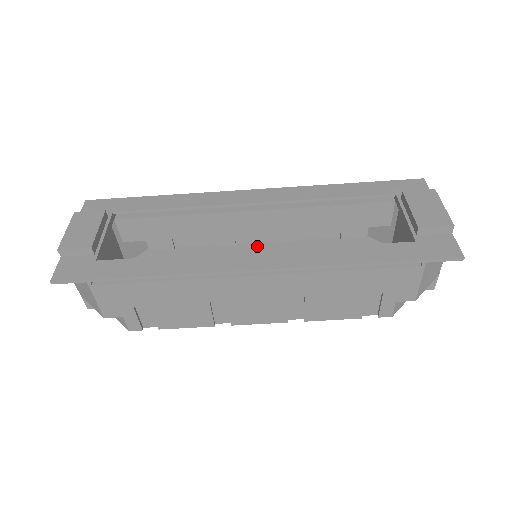
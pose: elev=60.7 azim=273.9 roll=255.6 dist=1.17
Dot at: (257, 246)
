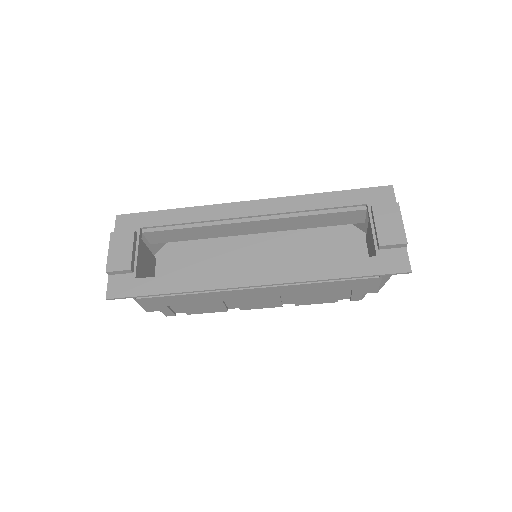
Dot at: (258, 235)
